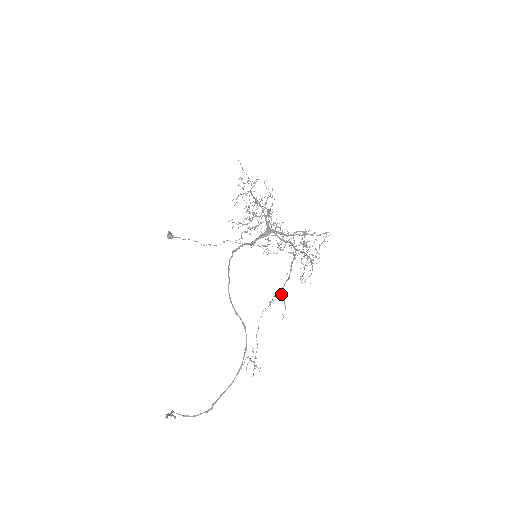
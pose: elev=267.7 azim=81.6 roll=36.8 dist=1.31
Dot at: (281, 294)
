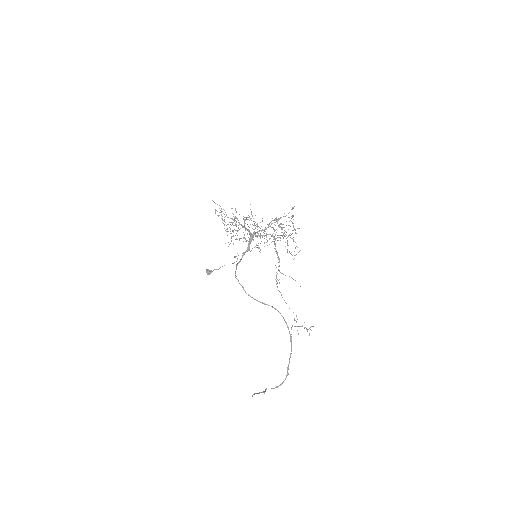
Dot at: (282, 273)
